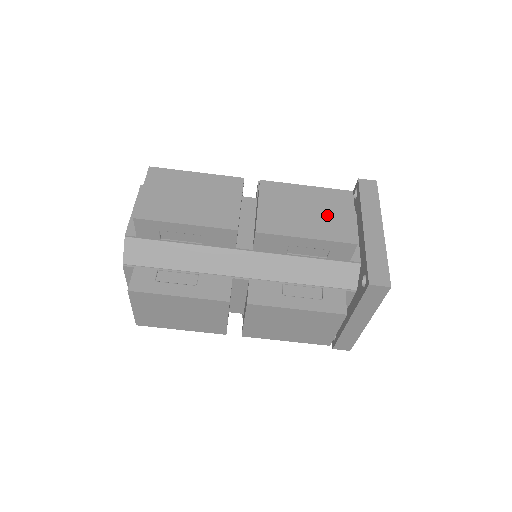
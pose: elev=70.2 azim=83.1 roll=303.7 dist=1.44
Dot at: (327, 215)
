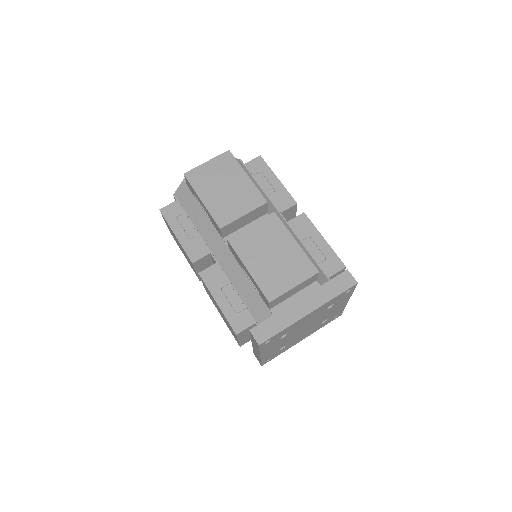
Dot at: (279, 269)
